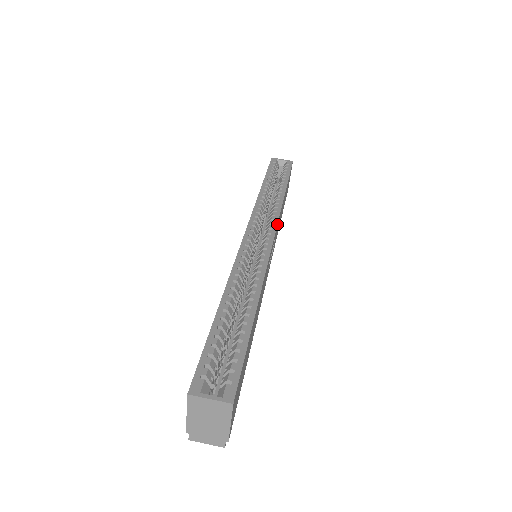
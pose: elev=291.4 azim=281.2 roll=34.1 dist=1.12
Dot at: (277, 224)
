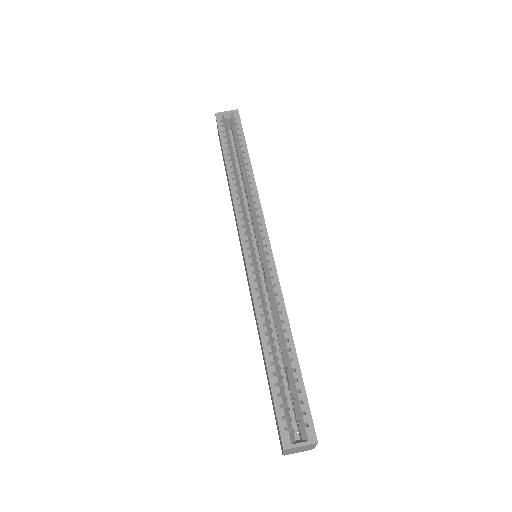
Dot at: (264, 221)
